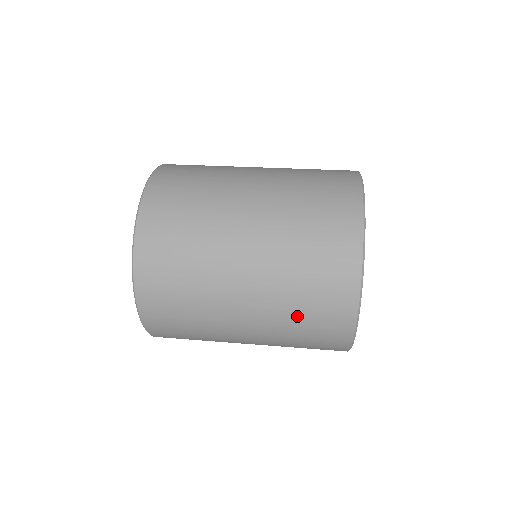
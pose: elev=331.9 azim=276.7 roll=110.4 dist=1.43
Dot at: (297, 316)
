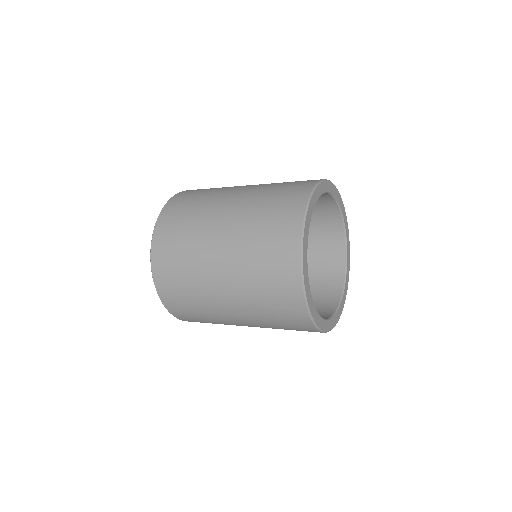
Dot at: (264, 204)
